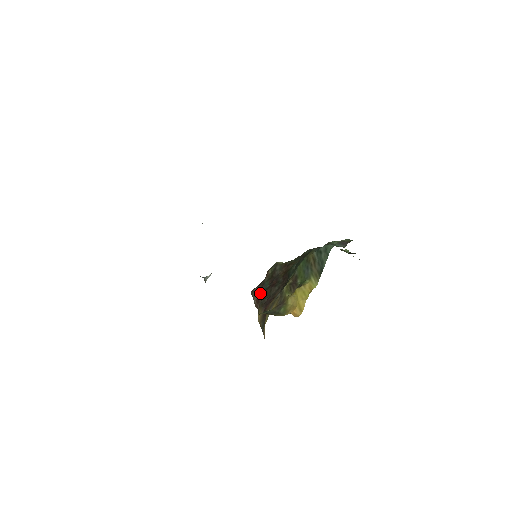
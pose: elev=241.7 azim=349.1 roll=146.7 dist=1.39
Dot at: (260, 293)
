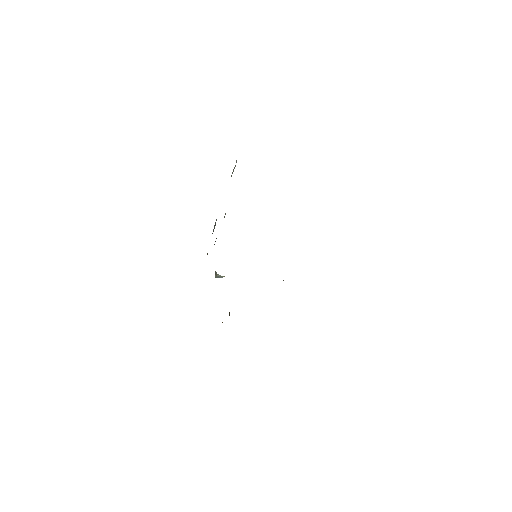
Dot at: occluded
